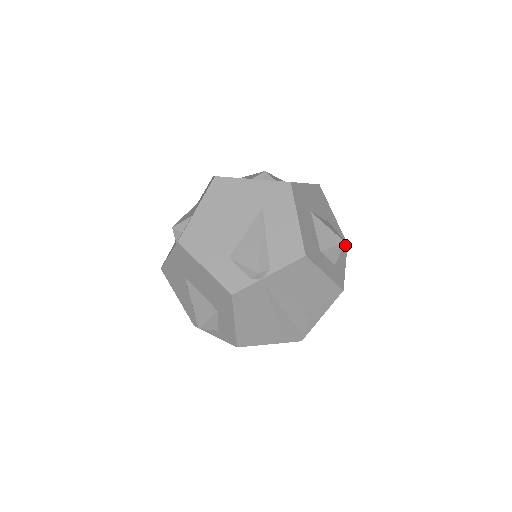
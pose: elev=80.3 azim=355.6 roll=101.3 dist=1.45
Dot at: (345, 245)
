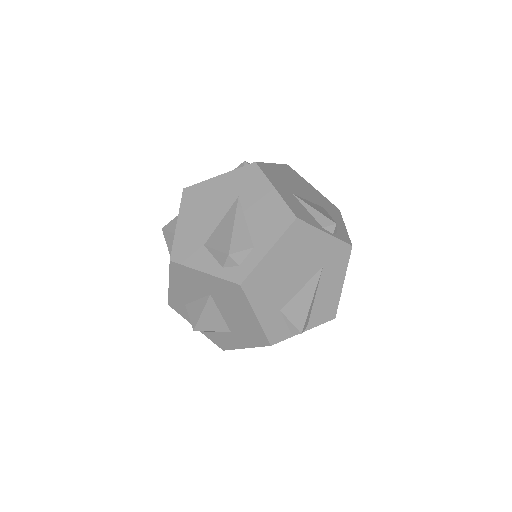
Dot at: occluded
